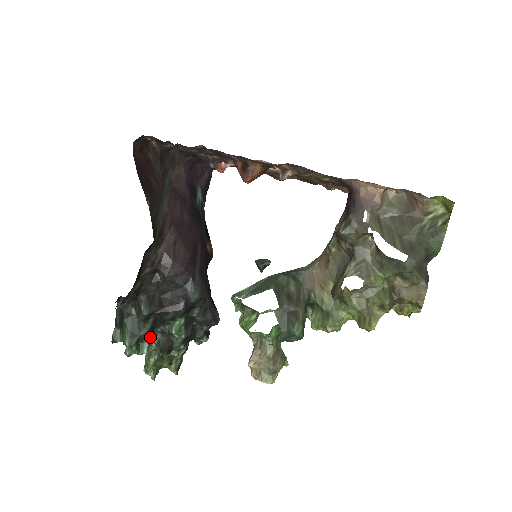
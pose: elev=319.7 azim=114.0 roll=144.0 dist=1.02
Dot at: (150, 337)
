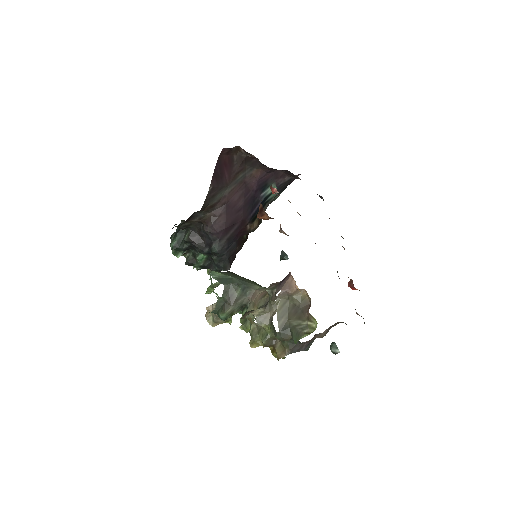
Dot at: (186, 251)
